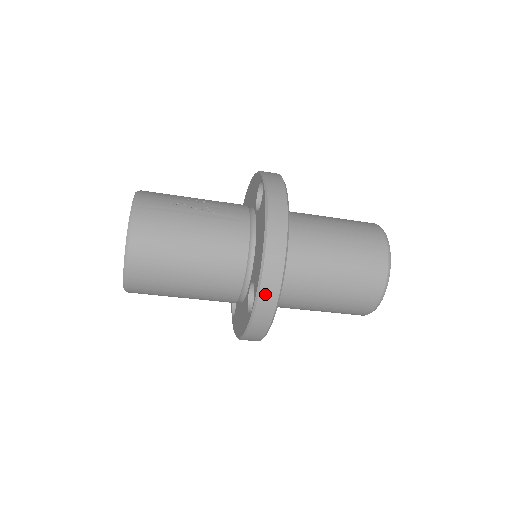
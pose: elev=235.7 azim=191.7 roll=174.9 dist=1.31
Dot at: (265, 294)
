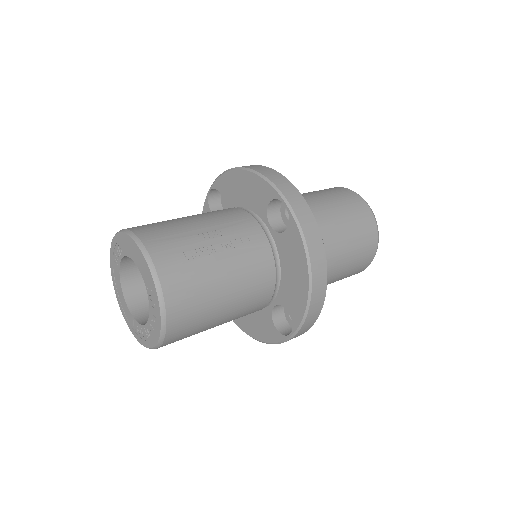
Dot at: (306, 324)
